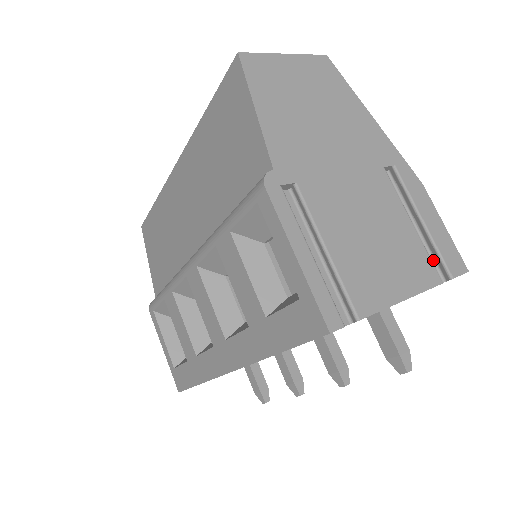
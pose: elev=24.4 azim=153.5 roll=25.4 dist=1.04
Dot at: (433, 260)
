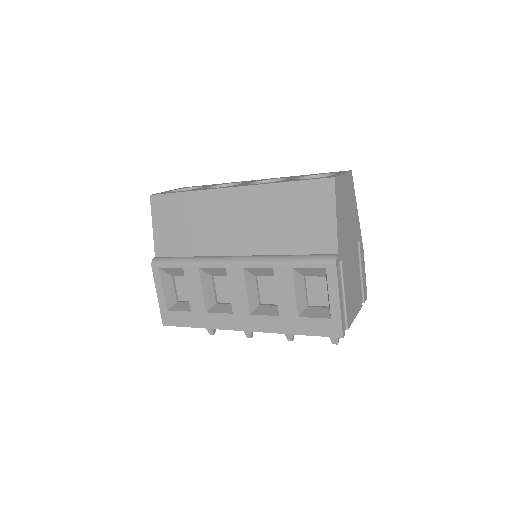
Dot at: occluded
